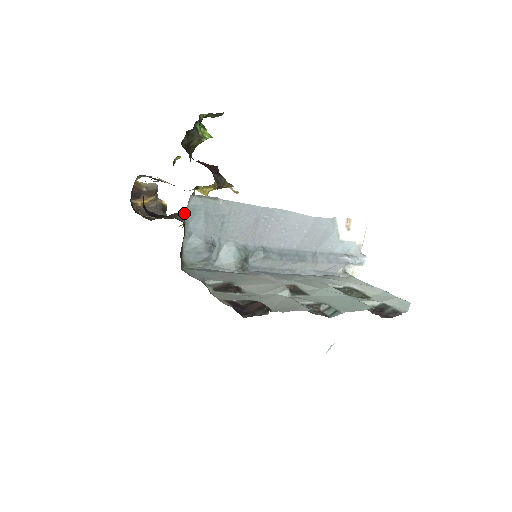
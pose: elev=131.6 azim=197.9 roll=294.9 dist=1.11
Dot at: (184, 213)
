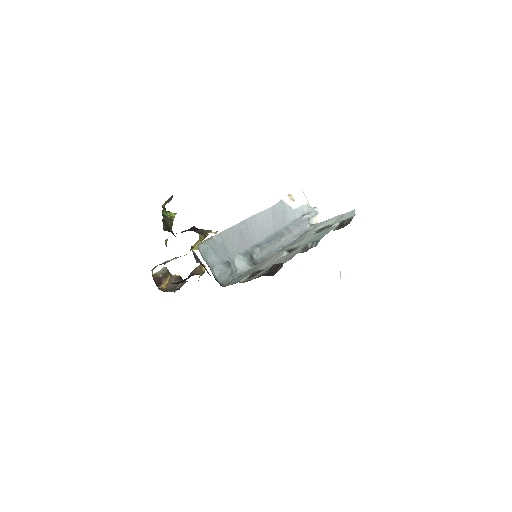
Dot at: (195, 270)
